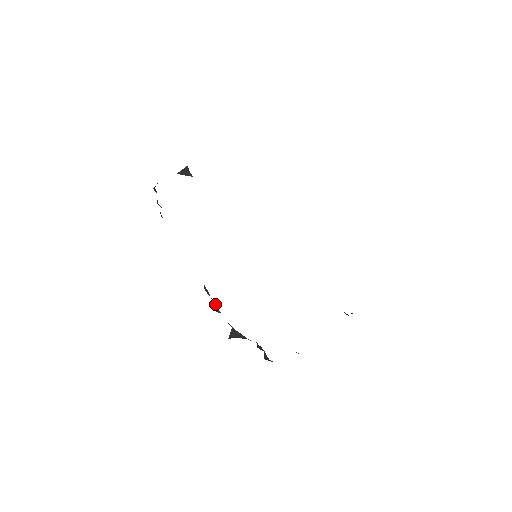
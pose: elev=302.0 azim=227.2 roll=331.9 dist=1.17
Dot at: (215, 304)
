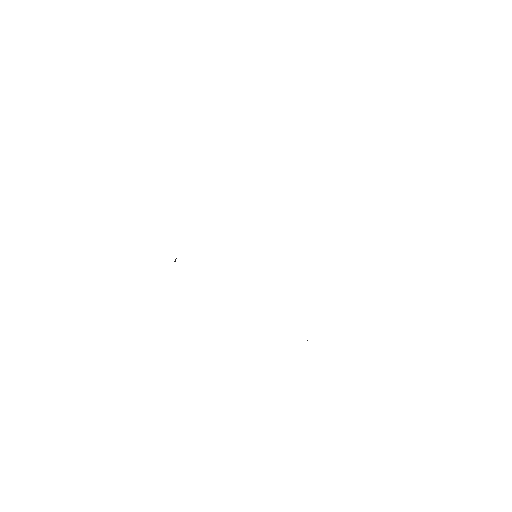
Dot at: occluded
